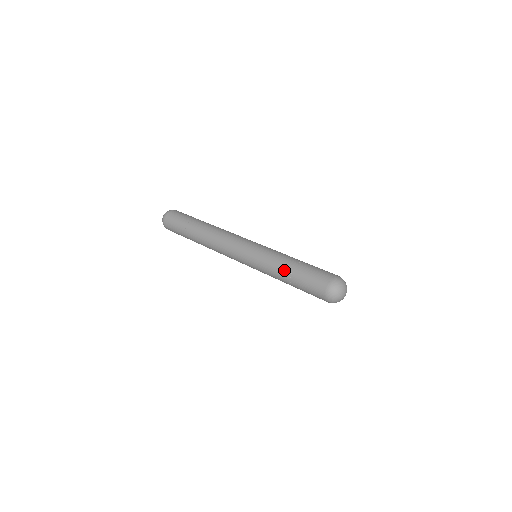
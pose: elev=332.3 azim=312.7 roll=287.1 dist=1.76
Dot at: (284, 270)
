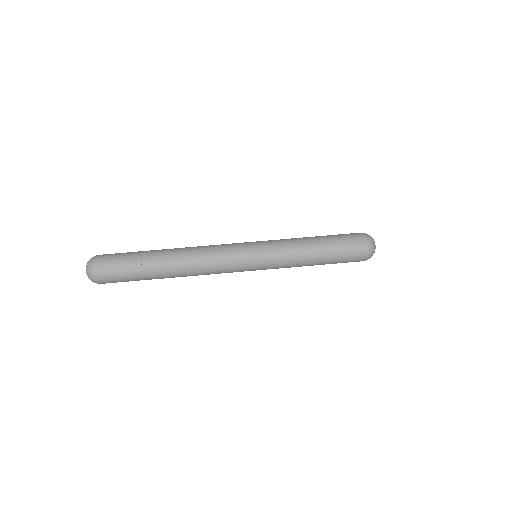
Dot at: (310, 251)
